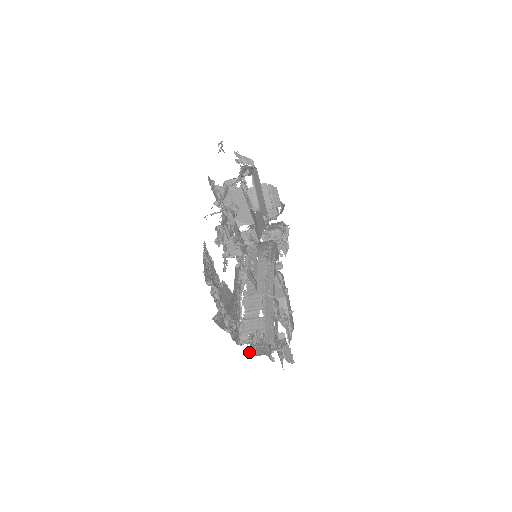
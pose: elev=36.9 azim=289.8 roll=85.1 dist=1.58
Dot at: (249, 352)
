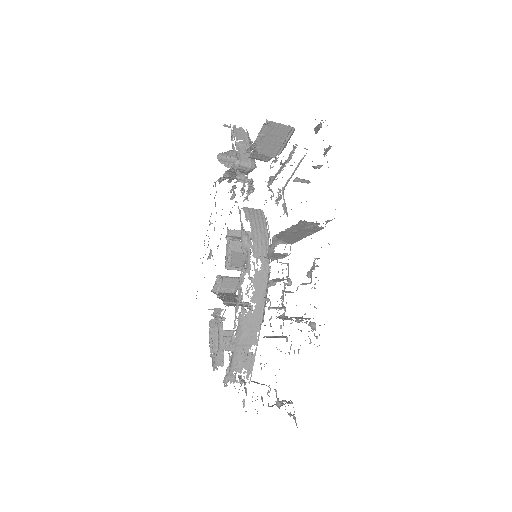
Dot at: (213, 370)
